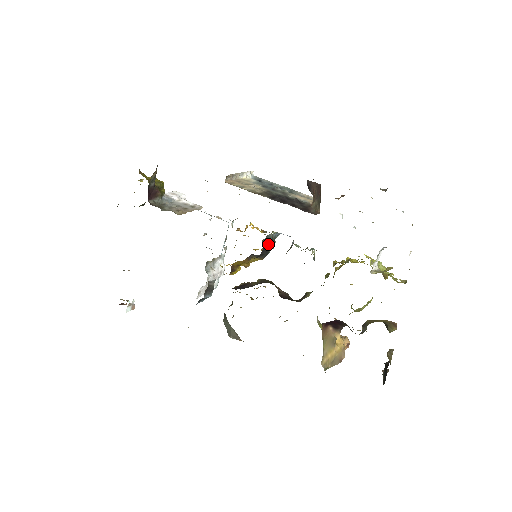
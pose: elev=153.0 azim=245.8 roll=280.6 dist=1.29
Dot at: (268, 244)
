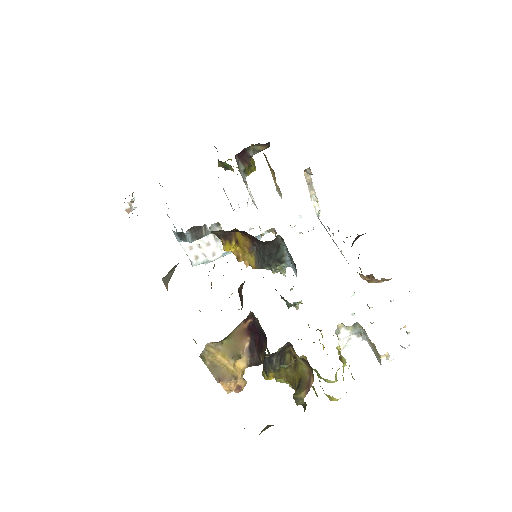
Dot at: (276, 252)
